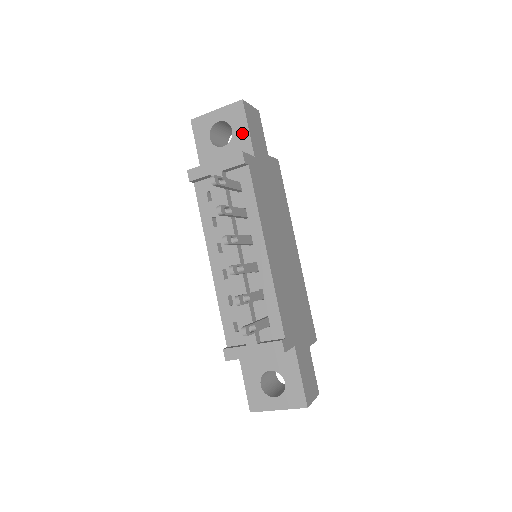
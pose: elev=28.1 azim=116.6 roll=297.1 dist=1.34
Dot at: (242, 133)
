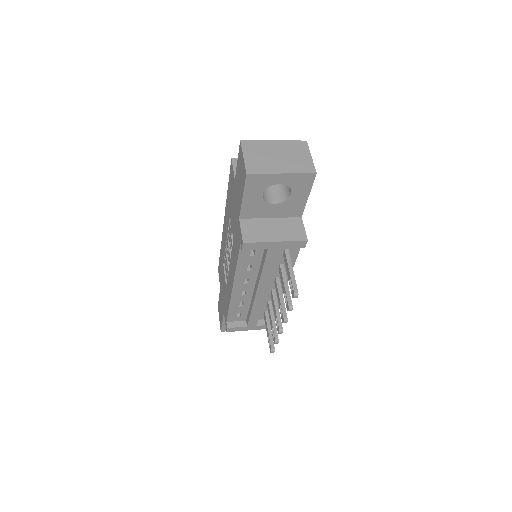
Dot at: (300, 199)
